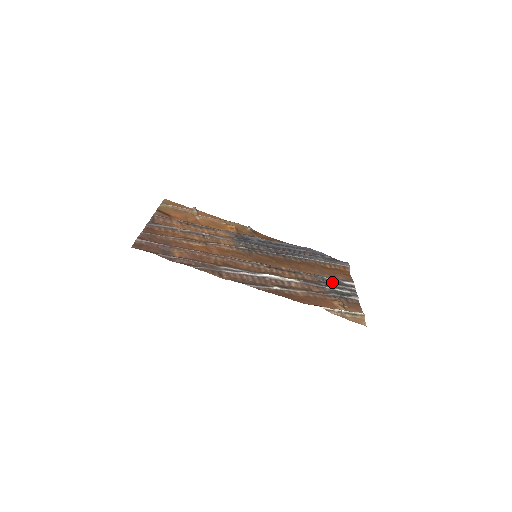
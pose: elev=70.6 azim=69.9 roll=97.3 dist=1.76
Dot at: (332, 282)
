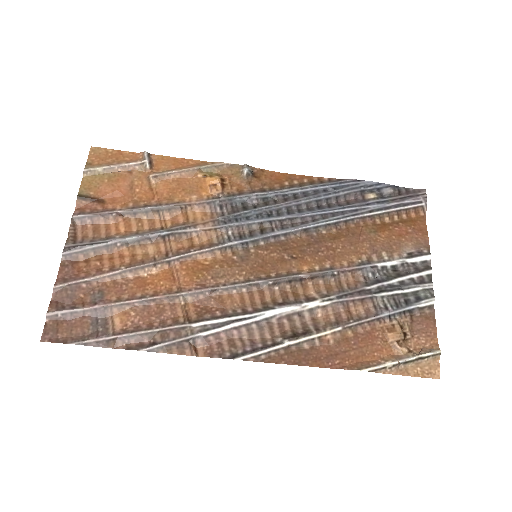
Dot at: (390, 270)
